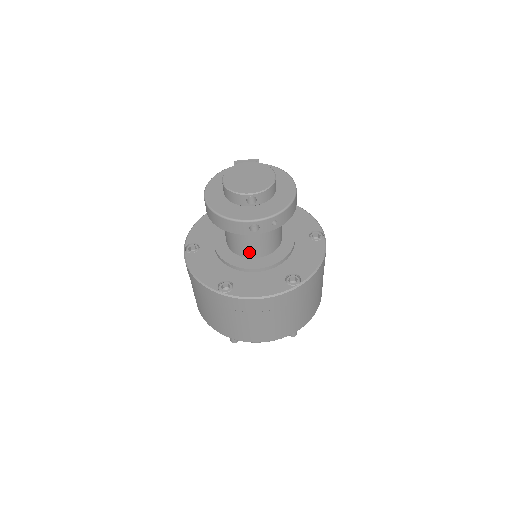
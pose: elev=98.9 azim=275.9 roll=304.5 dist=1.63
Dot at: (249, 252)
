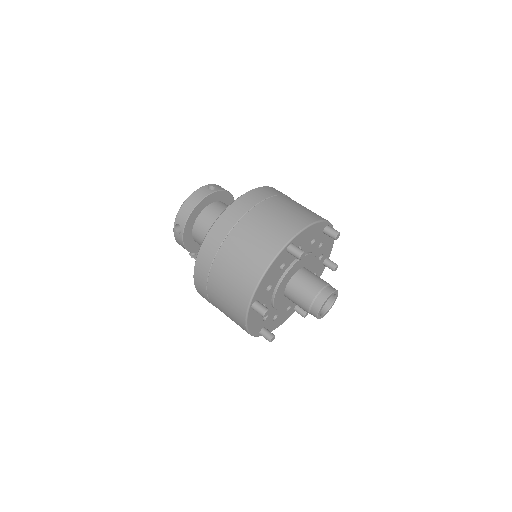
Dot at: occluded
